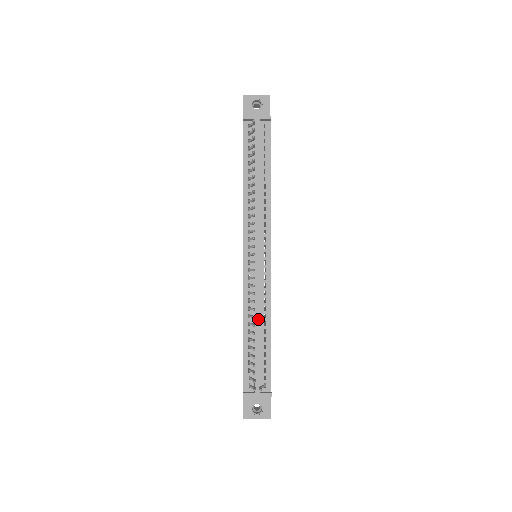
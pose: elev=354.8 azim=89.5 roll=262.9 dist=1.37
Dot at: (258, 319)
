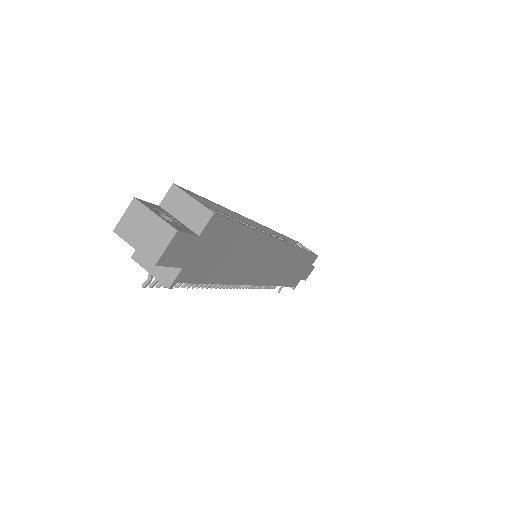
Dot at: occluded
